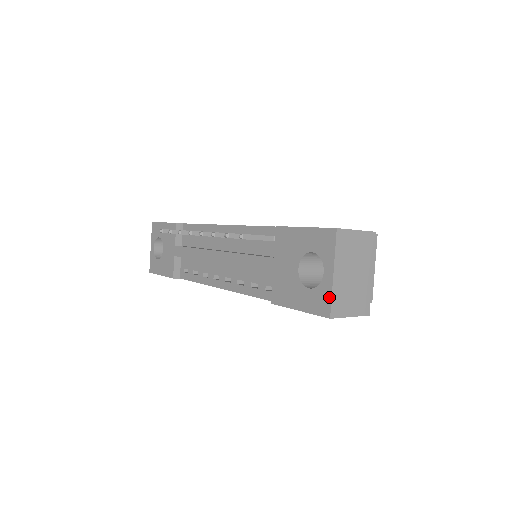
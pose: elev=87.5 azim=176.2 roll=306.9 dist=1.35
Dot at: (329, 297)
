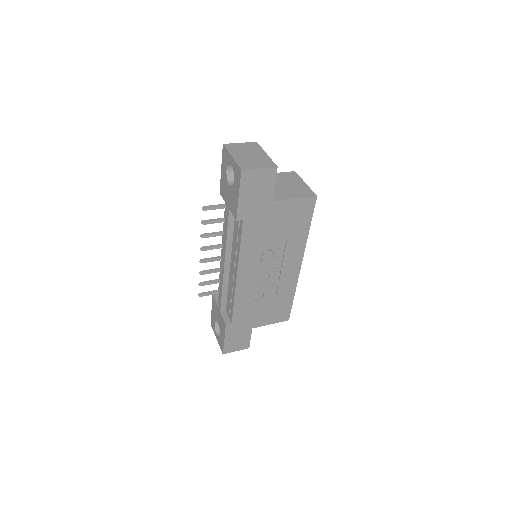
Dot at: (236, 165)
